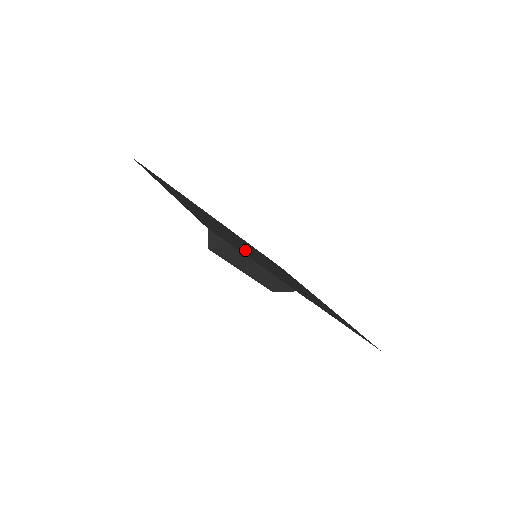
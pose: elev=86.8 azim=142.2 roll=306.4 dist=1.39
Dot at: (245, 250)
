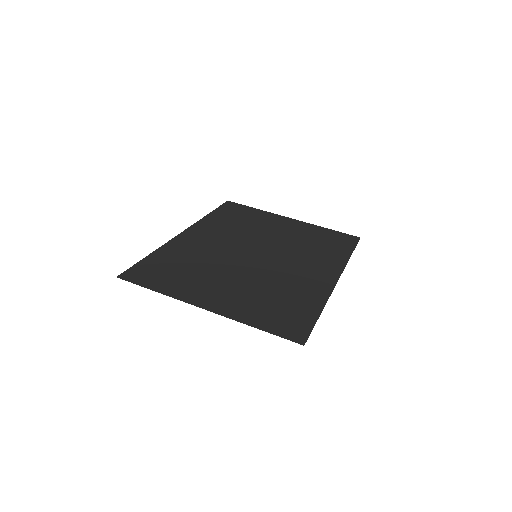
Dot at: (284, 293)
